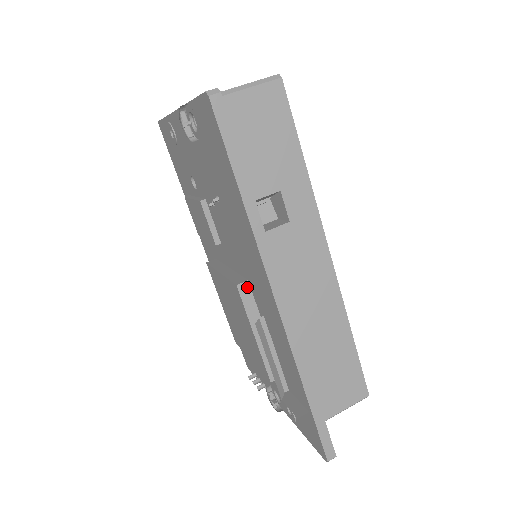
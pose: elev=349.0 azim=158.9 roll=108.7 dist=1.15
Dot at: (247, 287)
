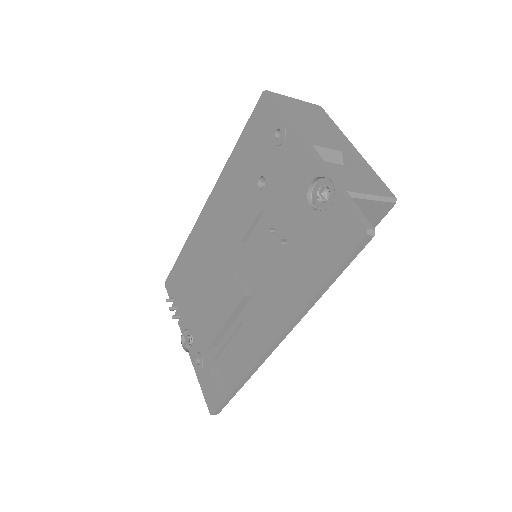
Dot at: (249, 299)
